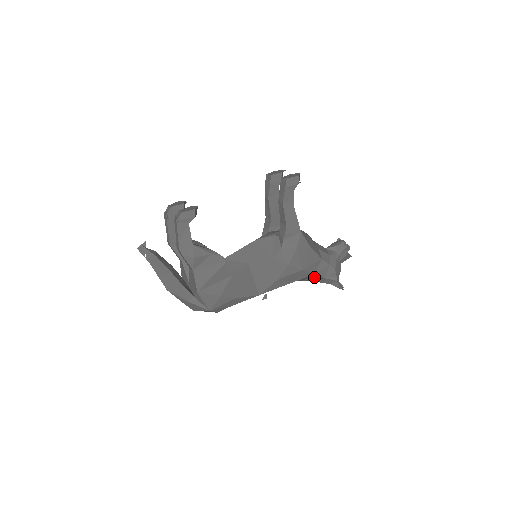
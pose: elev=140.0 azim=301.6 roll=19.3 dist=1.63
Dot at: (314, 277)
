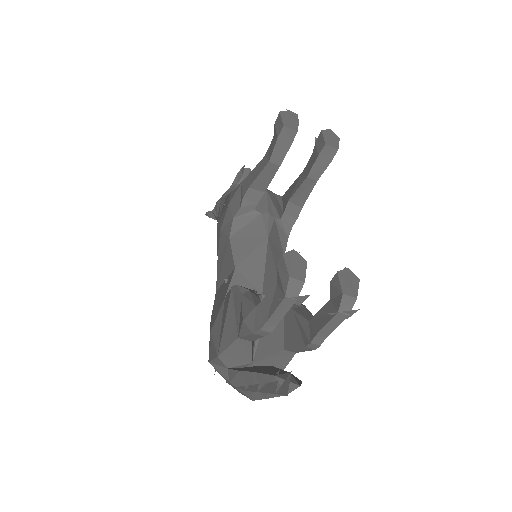
Dot at: occluded
